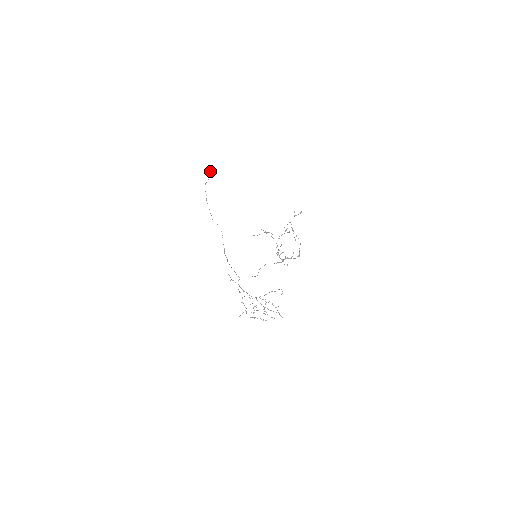
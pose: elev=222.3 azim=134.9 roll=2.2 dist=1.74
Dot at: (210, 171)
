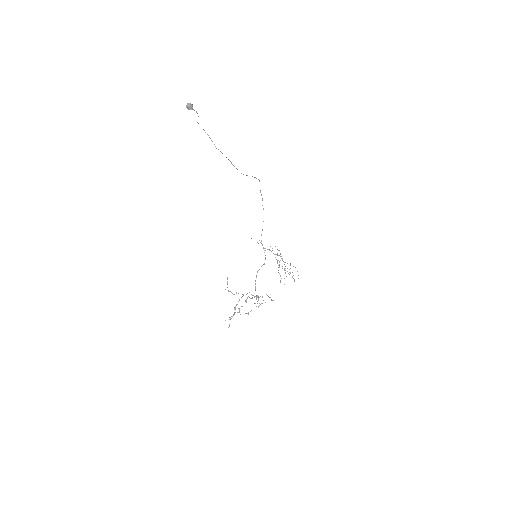
Dot at: (191, 109)
